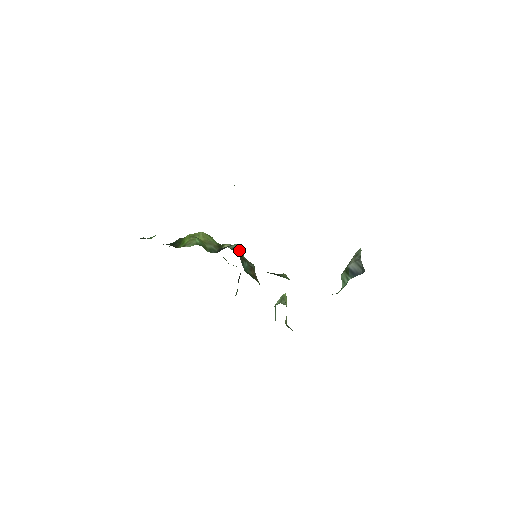
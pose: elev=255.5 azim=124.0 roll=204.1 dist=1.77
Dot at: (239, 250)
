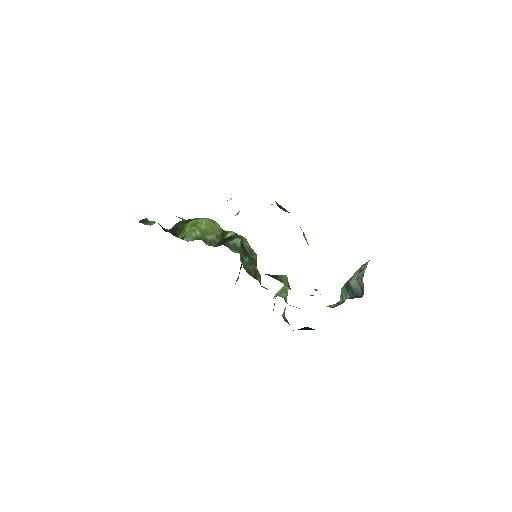
Dot at: (240, 245)
